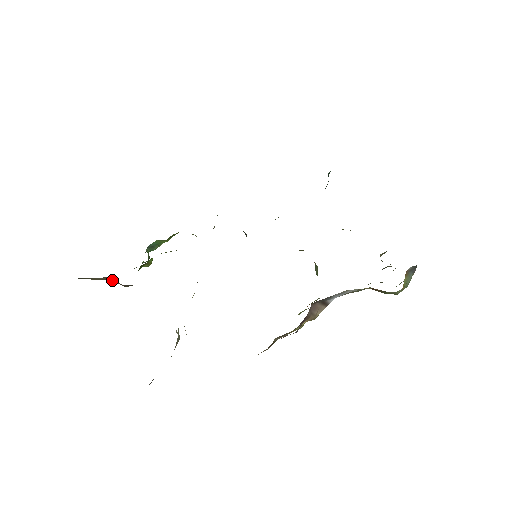
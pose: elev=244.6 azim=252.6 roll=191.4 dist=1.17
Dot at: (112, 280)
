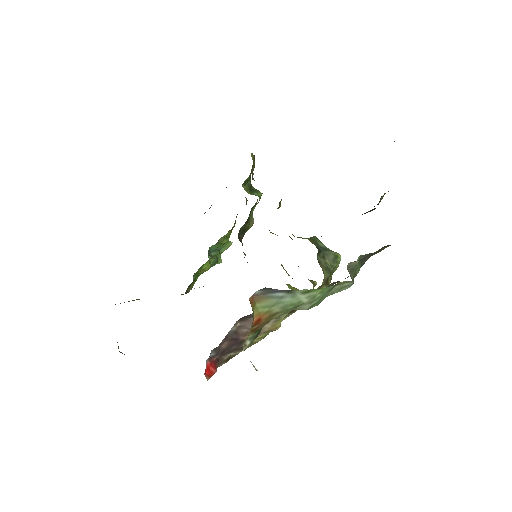
Dot at: occluded
